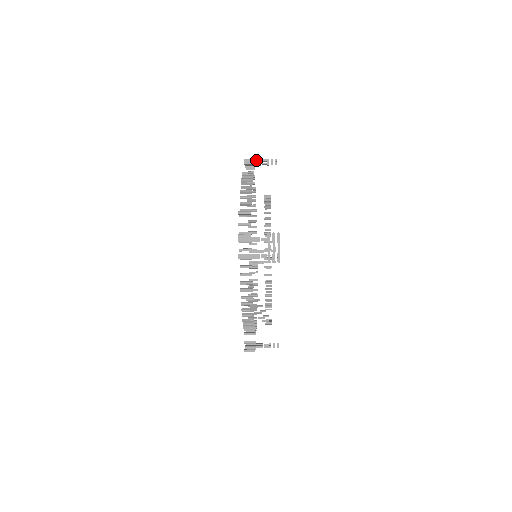
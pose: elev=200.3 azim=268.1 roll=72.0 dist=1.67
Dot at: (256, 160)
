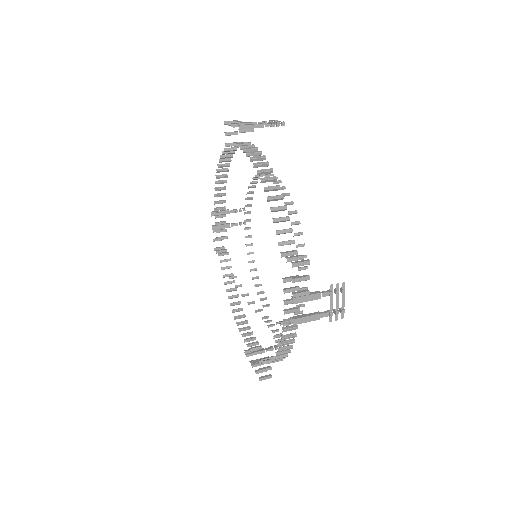
Dot at: (257, 126)
